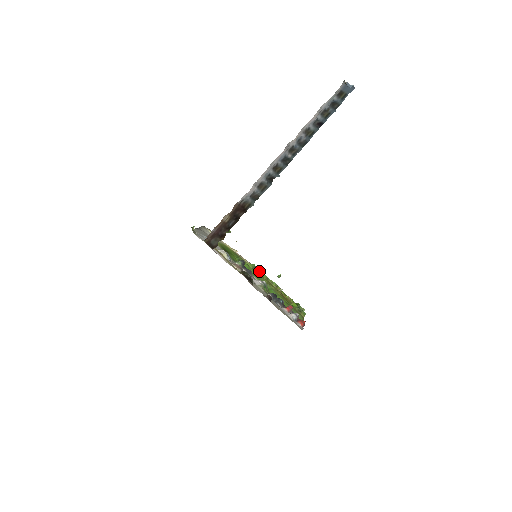
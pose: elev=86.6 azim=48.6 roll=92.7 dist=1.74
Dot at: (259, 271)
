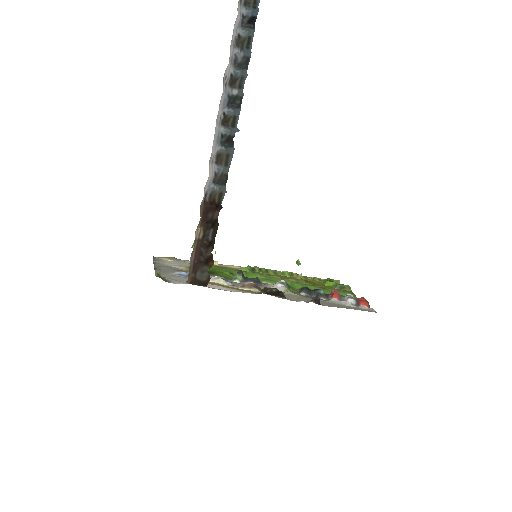
Dot at: (260, 270)
